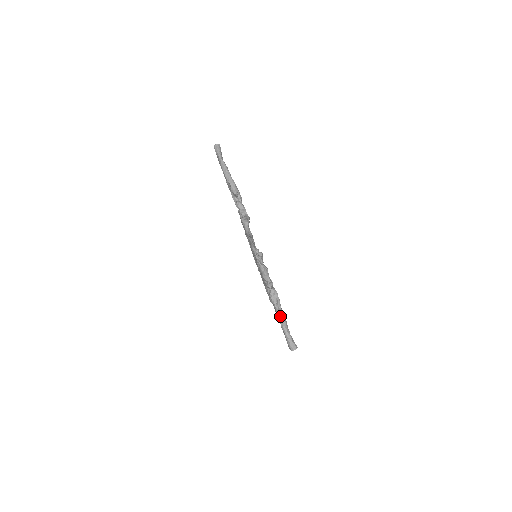
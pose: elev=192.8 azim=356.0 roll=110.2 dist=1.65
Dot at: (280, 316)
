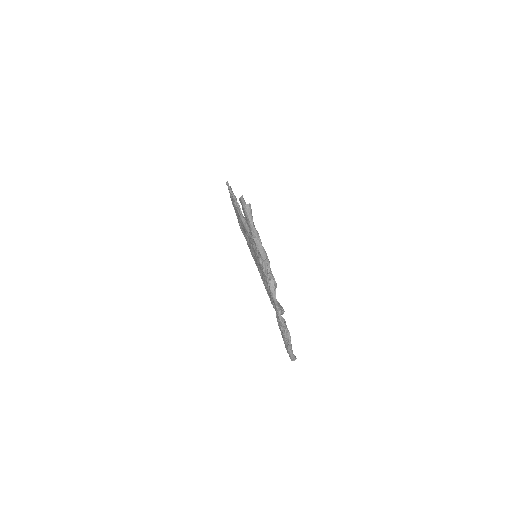
Dot at: (289, 347)
